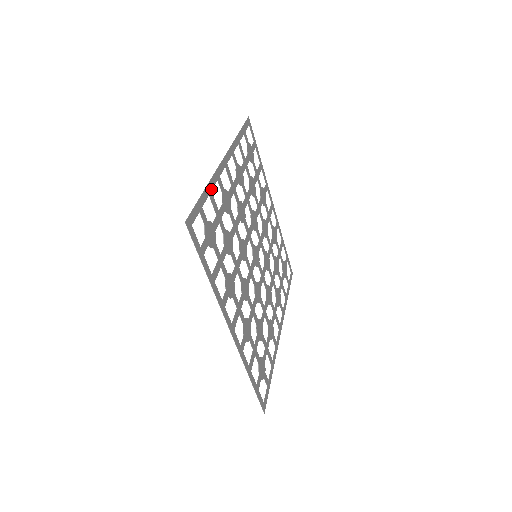
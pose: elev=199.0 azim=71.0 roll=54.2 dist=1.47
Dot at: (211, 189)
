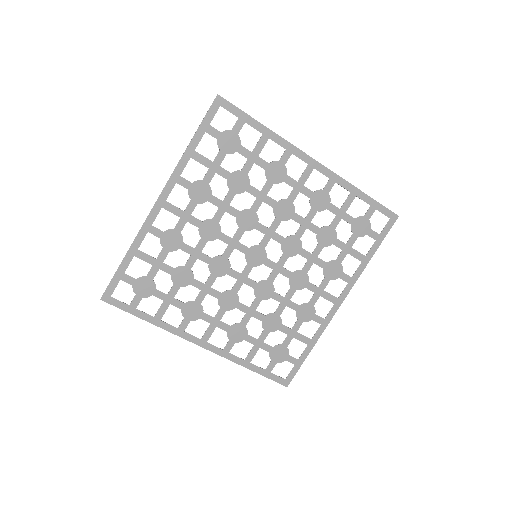
Dot at: (137, 248)
